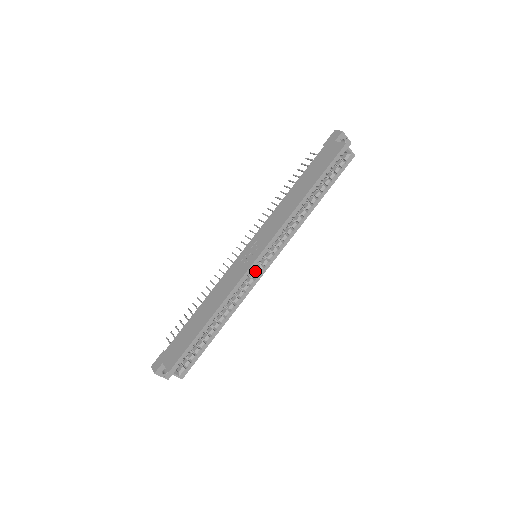
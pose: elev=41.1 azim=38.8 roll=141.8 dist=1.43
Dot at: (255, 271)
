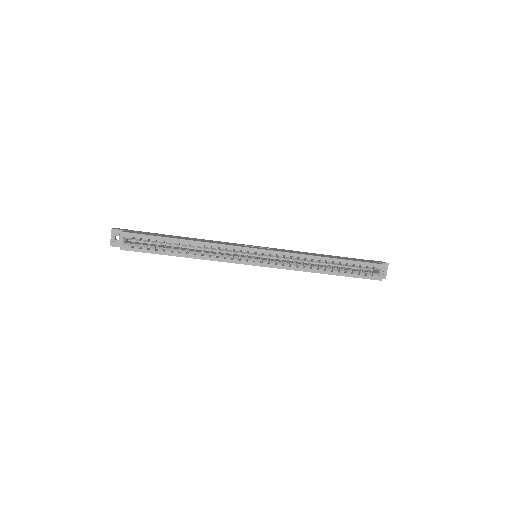
Dot at: occluded
